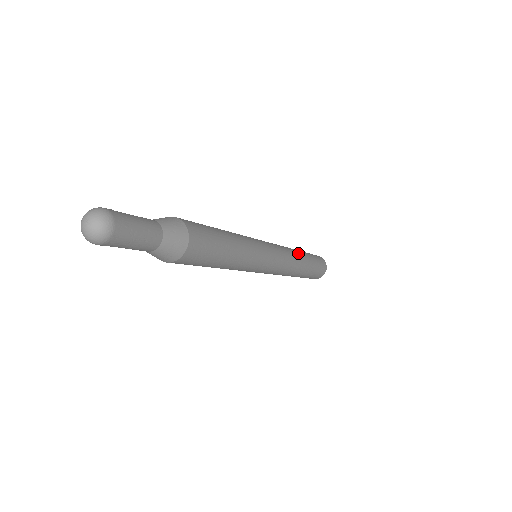
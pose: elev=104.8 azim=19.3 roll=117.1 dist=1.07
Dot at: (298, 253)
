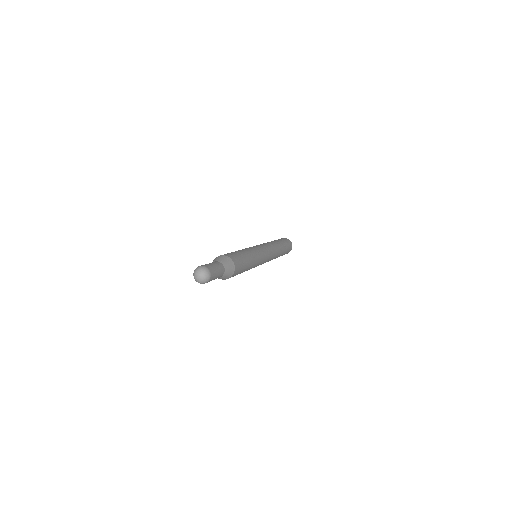
Dot at: (279, 251)
